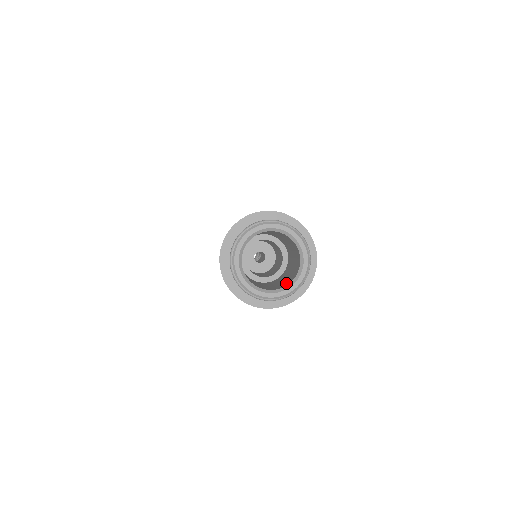
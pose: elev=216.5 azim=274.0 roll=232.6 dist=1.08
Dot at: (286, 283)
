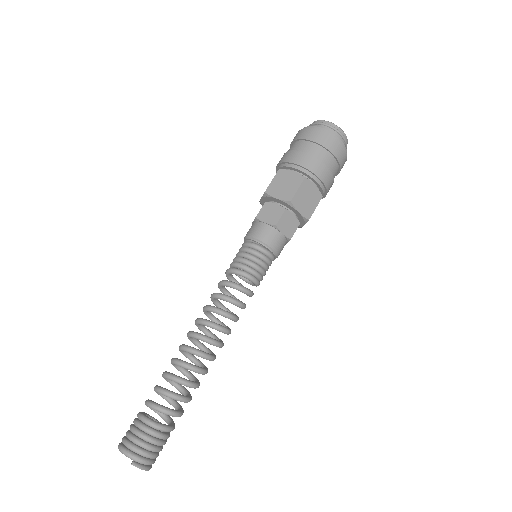
Dot at: occluded
